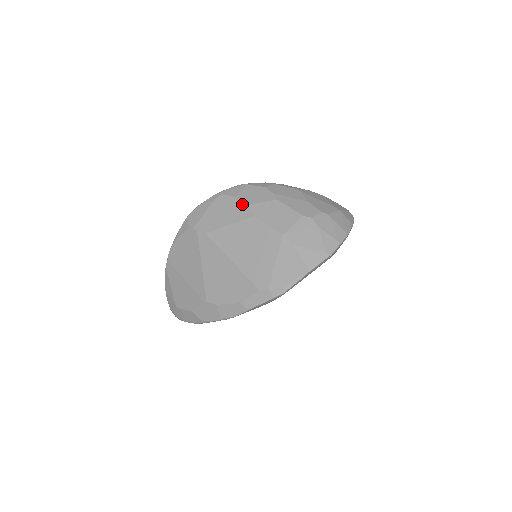
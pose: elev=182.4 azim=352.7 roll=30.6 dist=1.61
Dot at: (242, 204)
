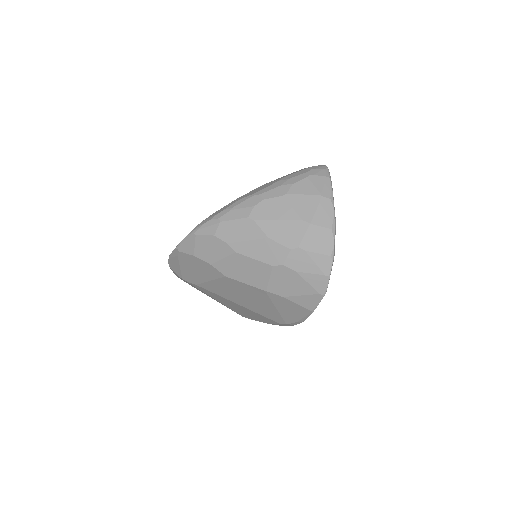
Dot at: (206, 264)
